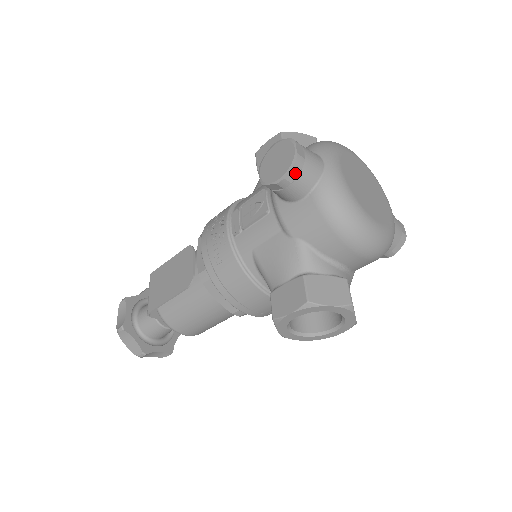
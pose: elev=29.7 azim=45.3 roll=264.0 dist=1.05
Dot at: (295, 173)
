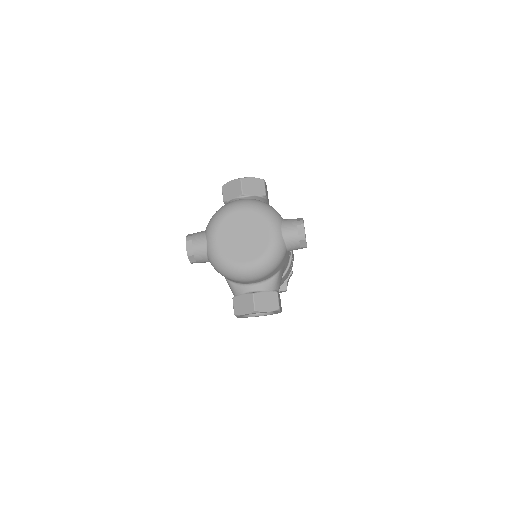
Dot at: (193, 258)
